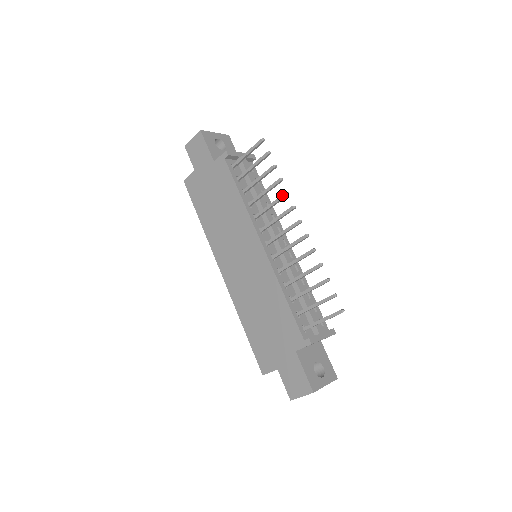
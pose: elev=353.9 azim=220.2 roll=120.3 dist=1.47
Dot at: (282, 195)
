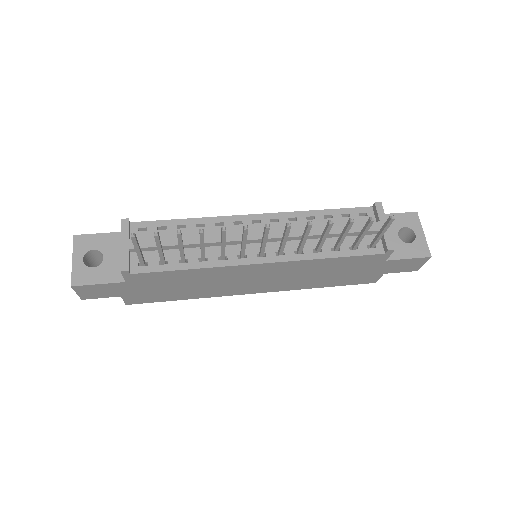
Dot at: (222, 235)
